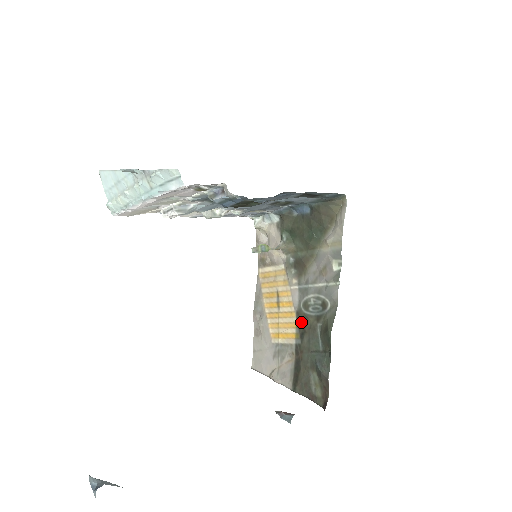
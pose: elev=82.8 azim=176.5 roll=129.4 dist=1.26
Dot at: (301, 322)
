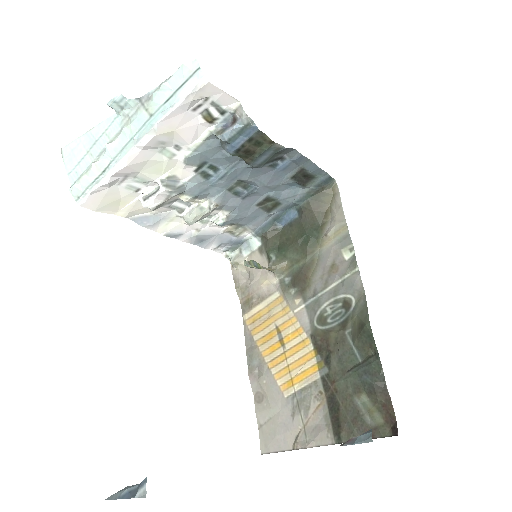
Dot at: (321, 344)
